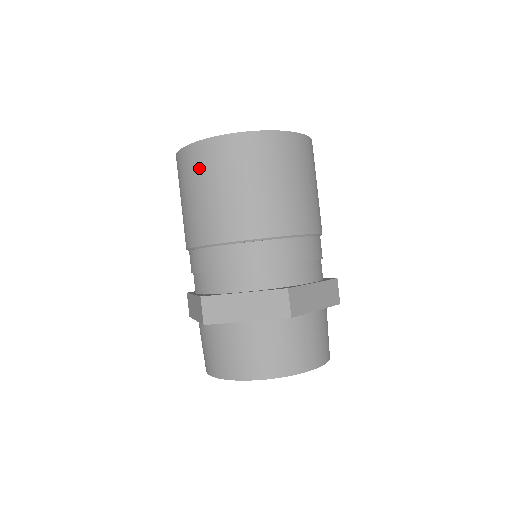
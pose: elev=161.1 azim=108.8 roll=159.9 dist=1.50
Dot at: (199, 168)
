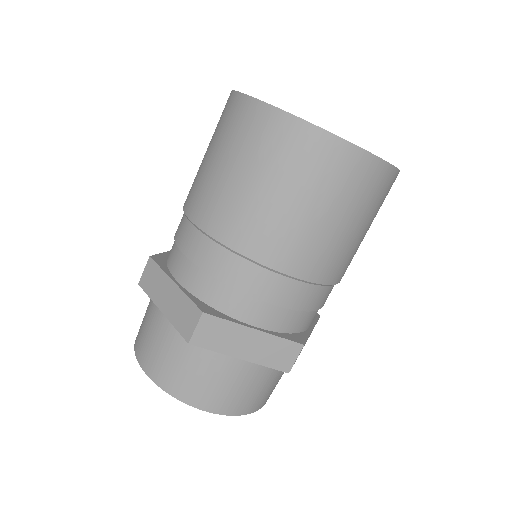
Dot at: (289, 157)
